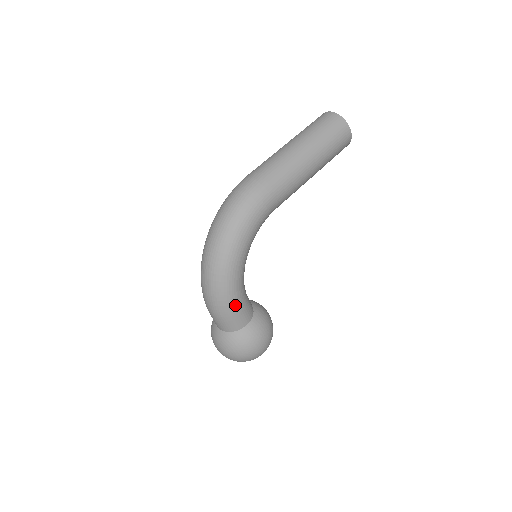
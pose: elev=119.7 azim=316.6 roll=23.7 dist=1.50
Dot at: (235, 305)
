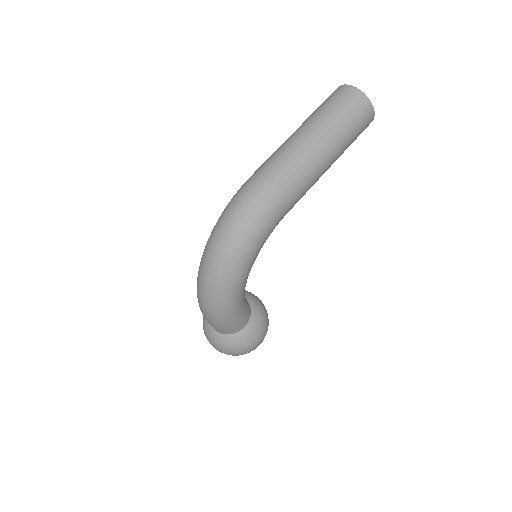
Dot at: (235, 316)
